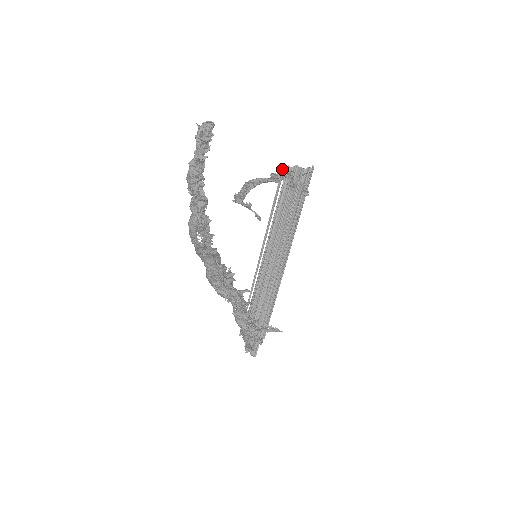
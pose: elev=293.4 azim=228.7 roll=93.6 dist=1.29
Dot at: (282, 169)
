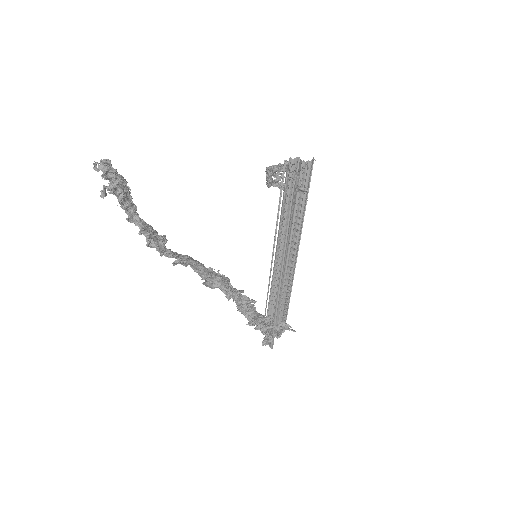
Dot at: (284, 161)
